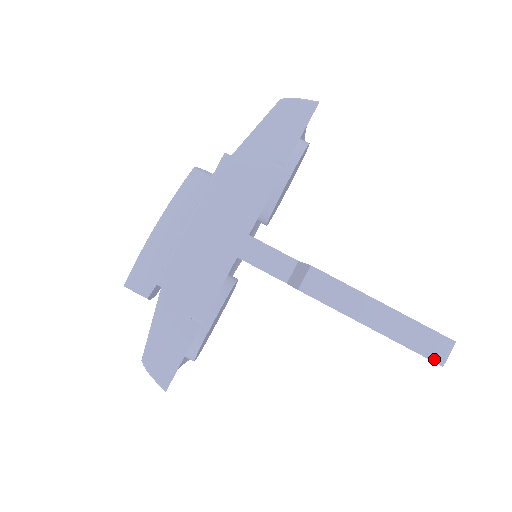
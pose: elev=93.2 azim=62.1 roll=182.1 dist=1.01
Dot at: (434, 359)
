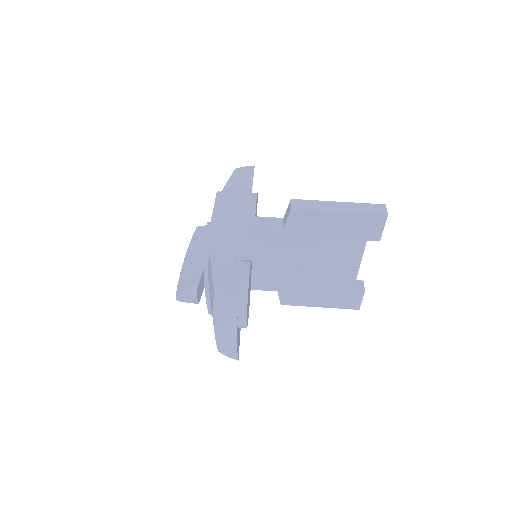
Dot at: (381, 213)
